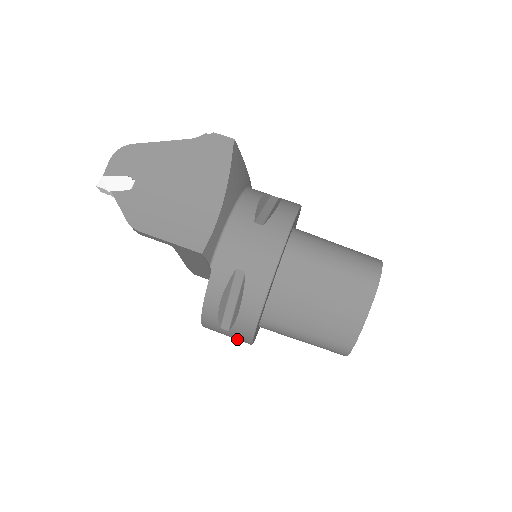
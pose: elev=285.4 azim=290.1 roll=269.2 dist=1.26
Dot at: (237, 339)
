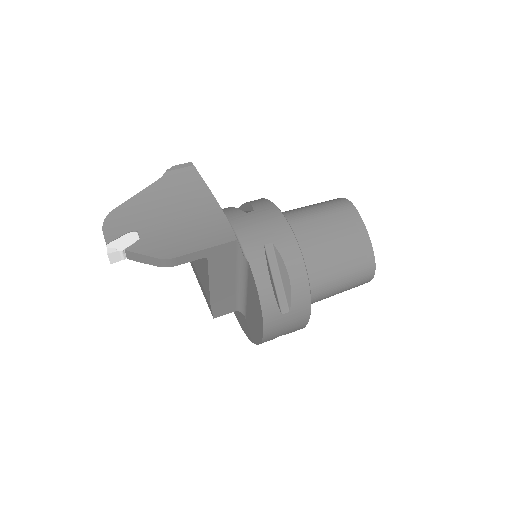
Dot at: (296, 323)
